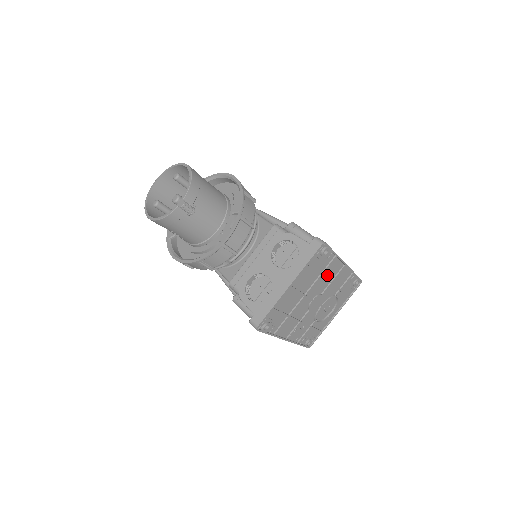
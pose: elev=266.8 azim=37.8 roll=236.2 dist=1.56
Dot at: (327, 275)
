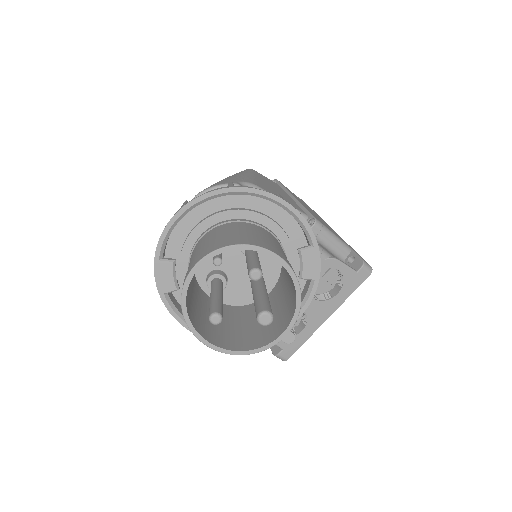
Dot at: occluded
